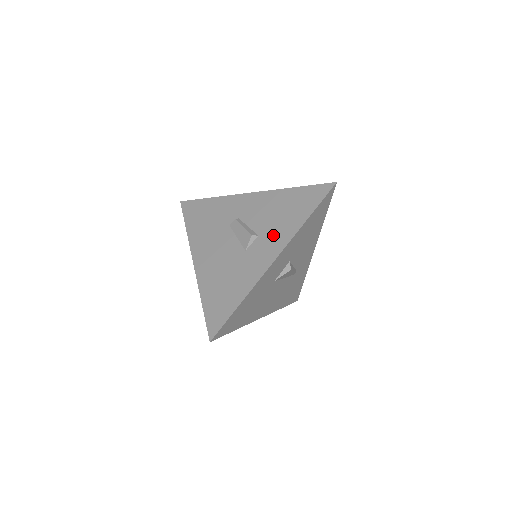
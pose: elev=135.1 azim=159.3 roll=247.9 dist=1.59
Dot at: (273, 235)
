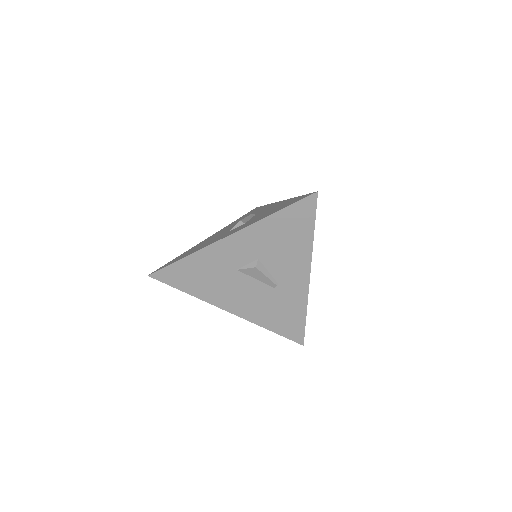
Dot at: occluded
